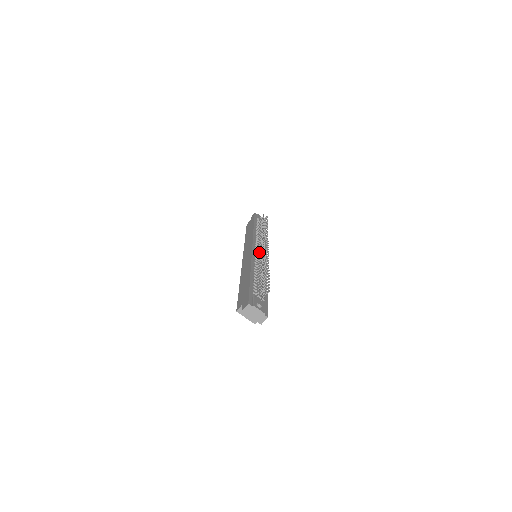
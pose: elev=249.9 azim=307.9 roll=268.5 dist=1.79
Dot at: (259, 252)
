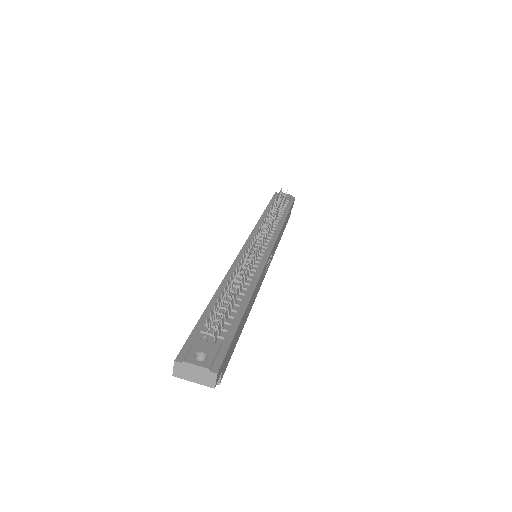
Dot at: (250, 250)
